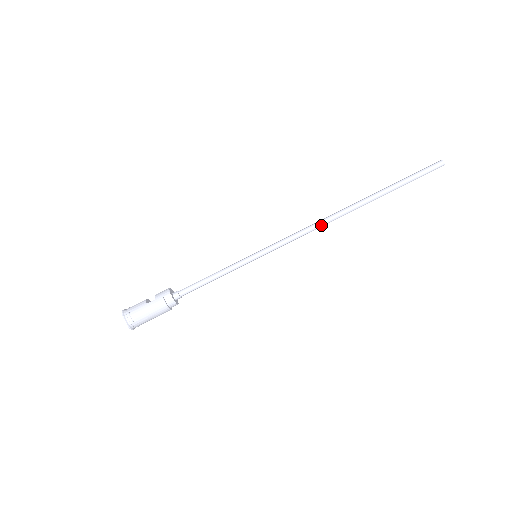
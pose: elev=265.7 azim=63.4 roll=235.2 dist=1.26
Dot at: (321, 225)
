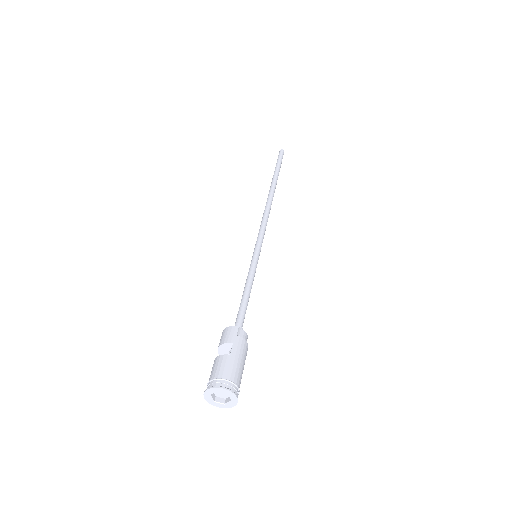
Dot at: (269, 211)
